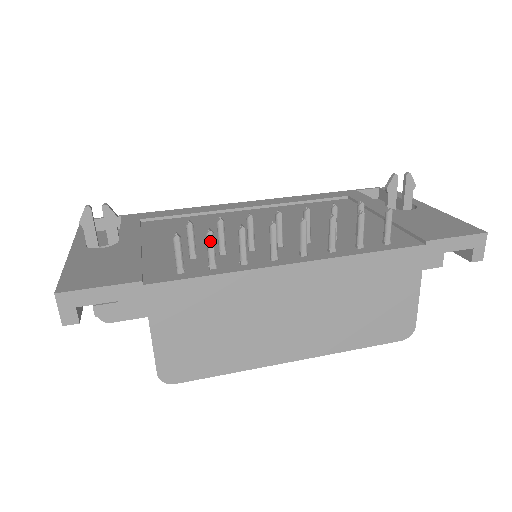
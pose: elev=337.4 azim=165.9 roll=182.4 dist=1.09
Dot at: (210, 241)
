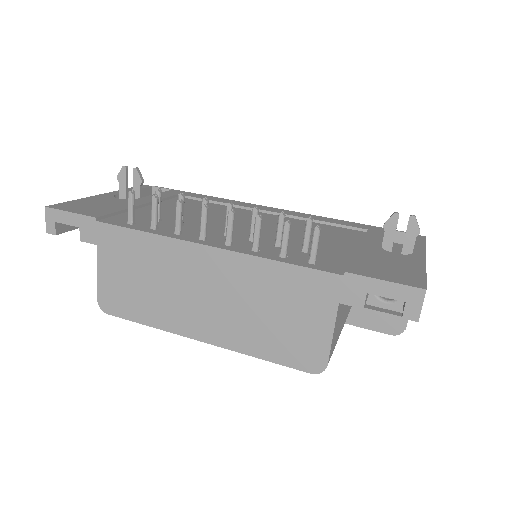
Dot at: (153, 204)
